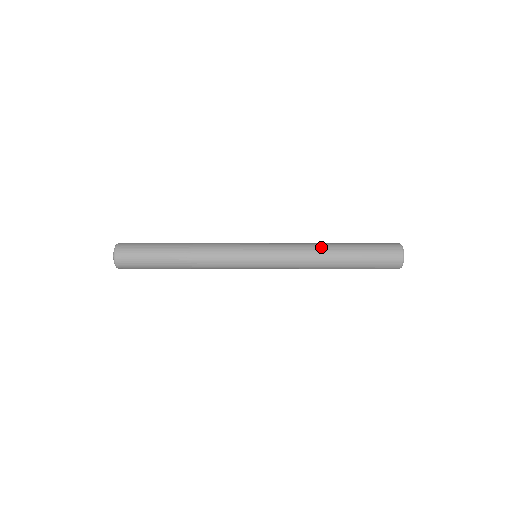
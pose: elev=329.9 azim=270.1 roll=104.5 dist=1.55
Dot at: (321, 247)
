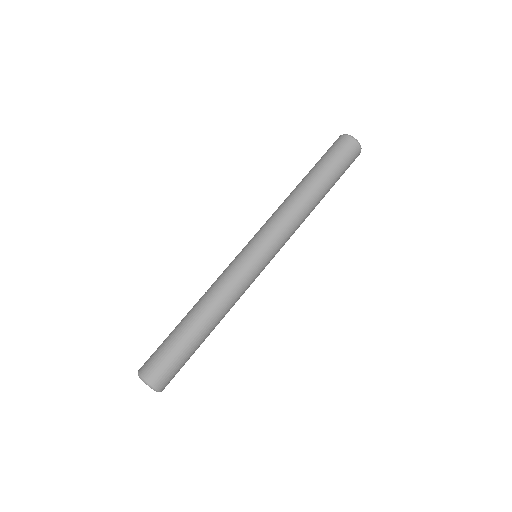
Dot at: (308, 205)
